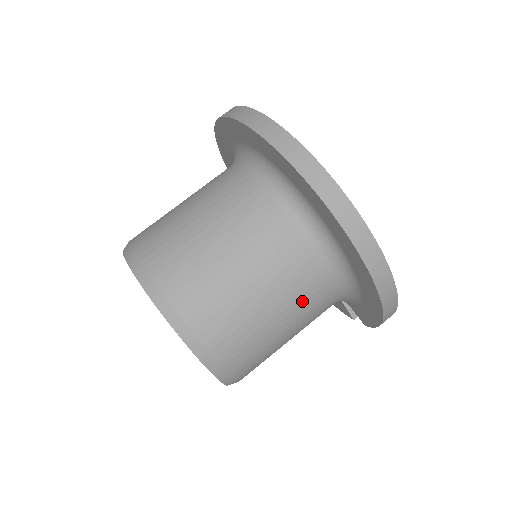
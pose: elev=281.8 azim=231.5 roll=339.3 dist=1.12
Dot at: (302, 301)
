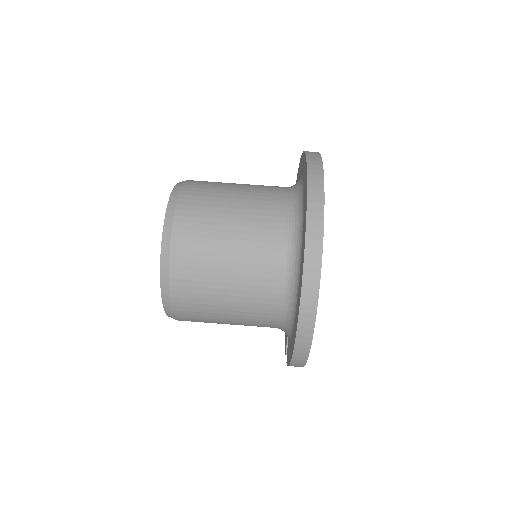
Dot at: (251, 301)
